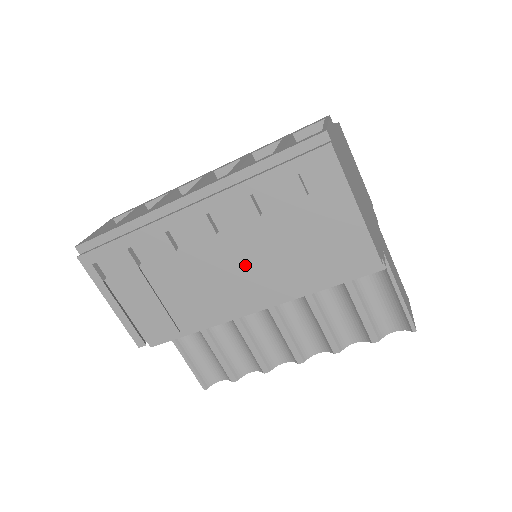
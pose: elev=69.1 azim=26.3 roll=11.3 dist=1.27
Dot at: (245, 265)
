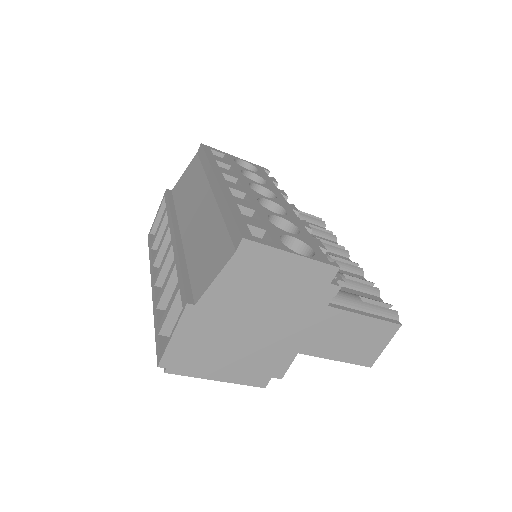
Dot at: occluded
